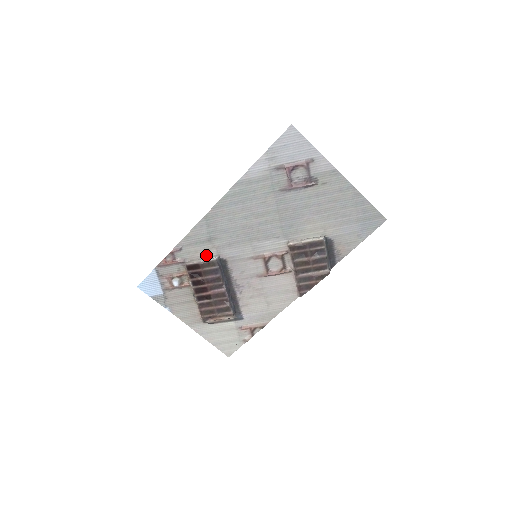
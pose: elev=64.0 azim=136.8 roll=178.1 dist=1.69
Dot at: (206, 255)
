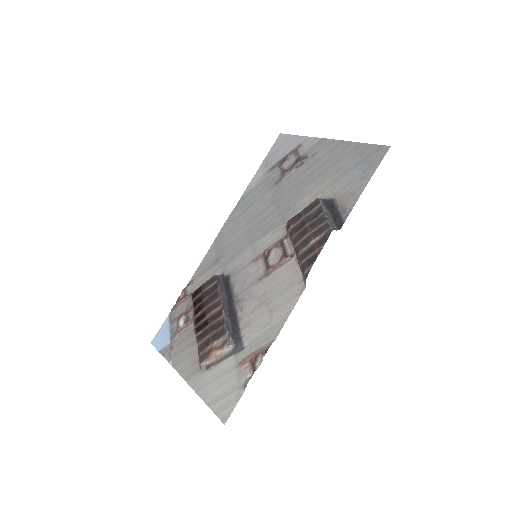
Dot at: occluded
